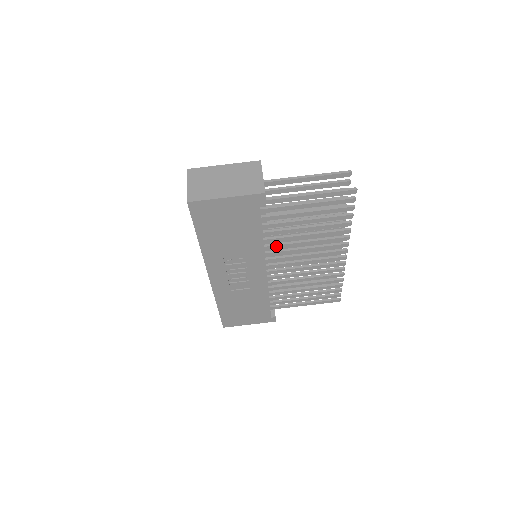
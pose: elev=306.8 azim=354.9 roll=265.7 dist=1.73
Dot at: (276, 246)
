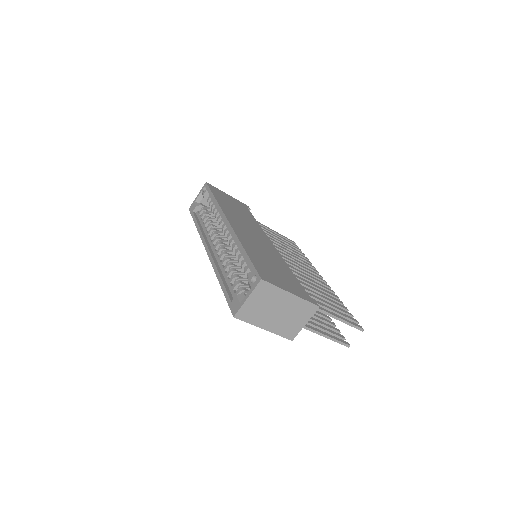
Dot at: occluded
